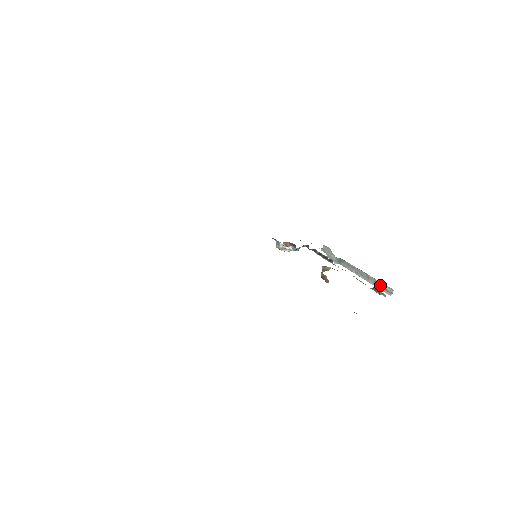
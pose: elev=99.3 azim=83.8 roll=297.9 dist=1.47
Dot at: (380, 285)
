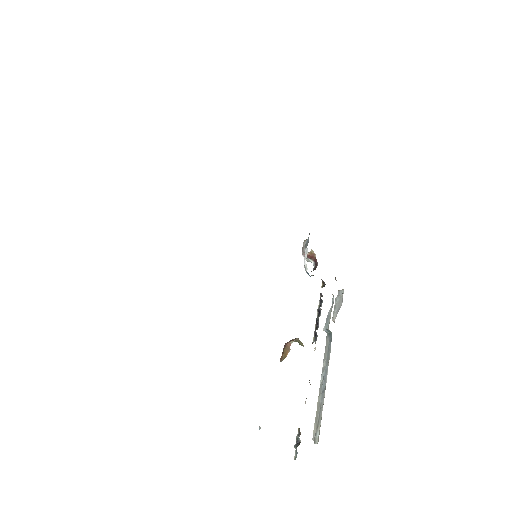
Dot at: (319, 417)
